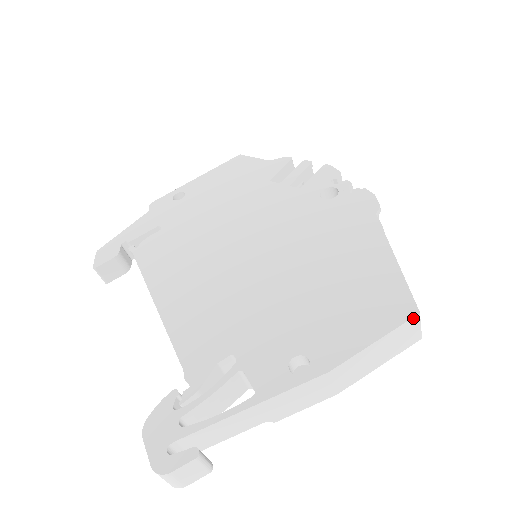
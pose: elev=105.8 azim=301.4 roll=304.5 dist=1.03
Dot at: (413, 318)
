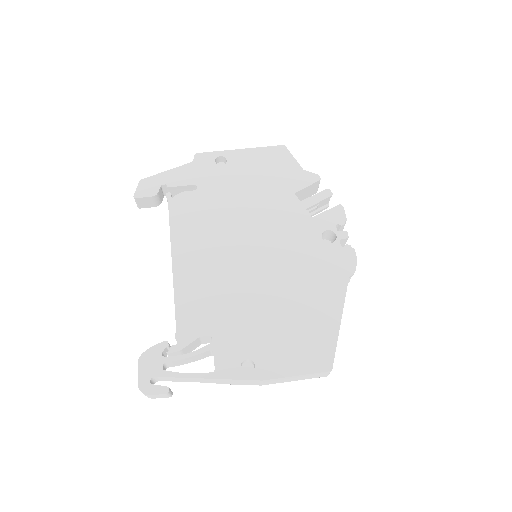
Dot at: (326, 372)
